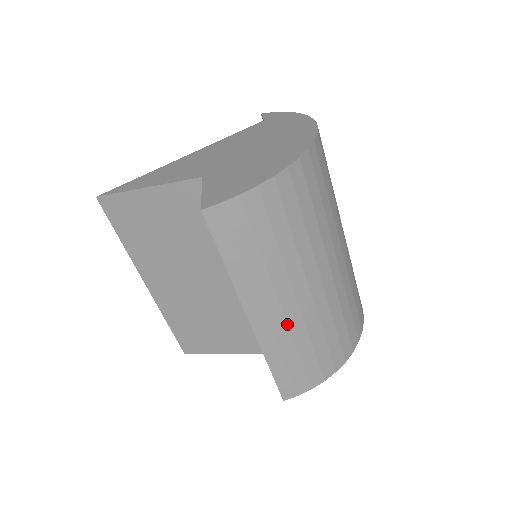
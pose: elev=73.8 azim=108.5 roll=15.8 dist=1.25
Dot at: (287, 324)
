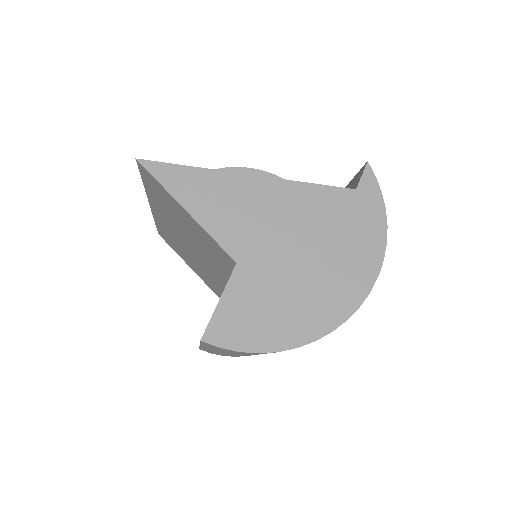
Dot at: occluded
